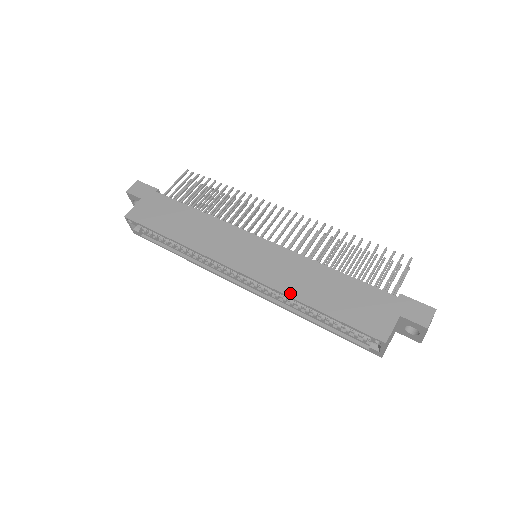
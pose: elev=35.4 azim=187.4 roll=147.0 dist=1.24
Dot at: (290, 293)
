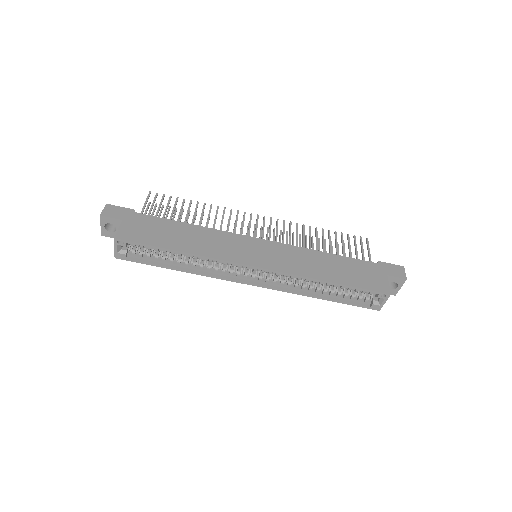
Dot at: (309, 275)
